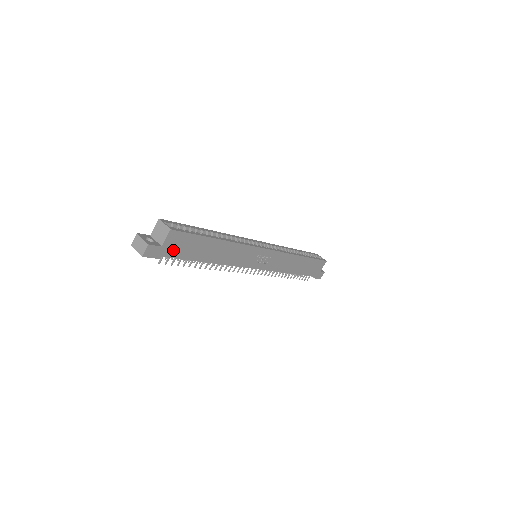
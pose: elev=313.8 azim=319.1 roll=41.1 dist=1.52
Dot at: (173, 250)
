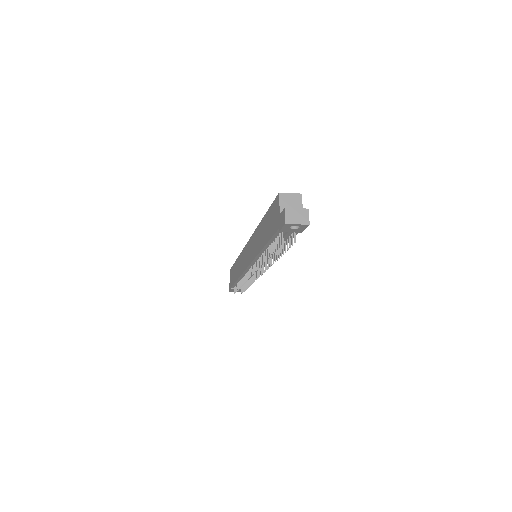
Dot at: occluded
